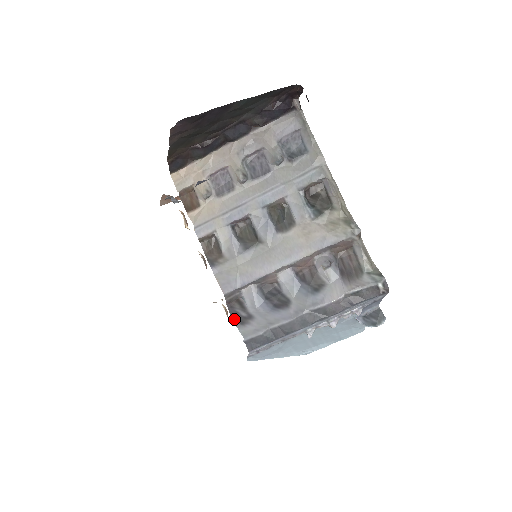
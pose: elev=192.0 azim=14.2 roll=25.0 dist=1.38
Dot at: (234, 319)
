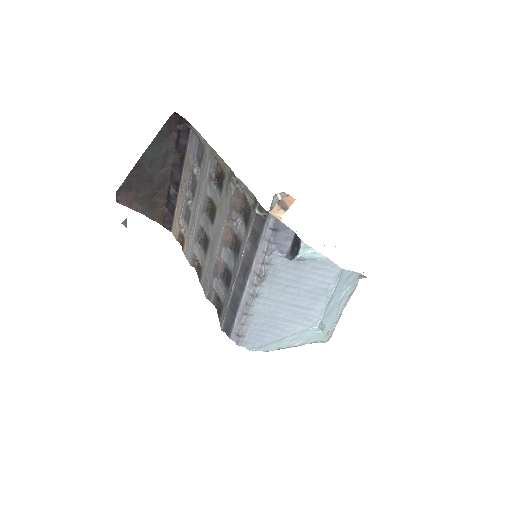
Dot at: (218, 315)
